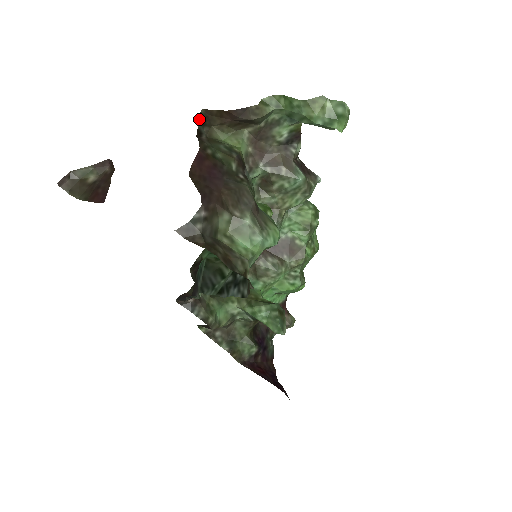
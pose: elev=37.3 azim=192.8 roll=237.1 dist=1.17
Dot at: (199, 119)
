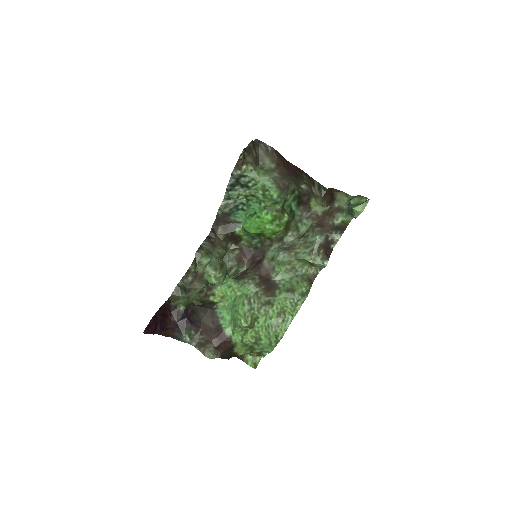
Dot at: (321, 185)
